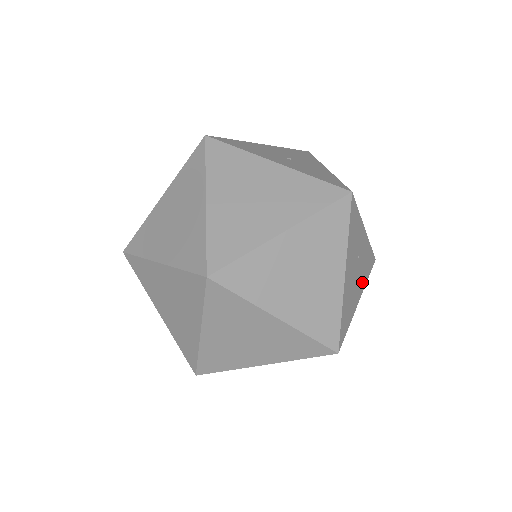
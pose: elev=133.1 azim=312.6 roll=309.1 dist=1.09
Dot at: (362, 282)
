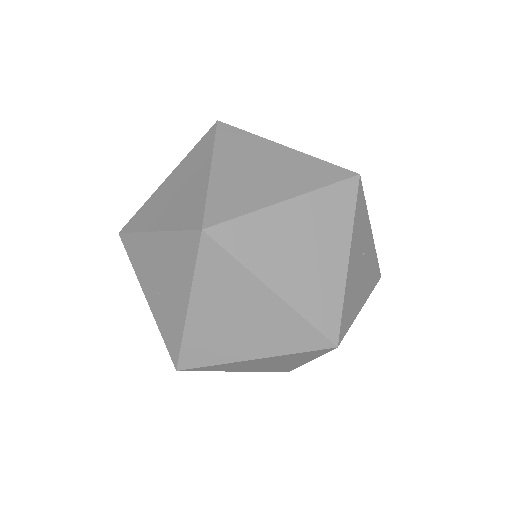
Dot at: (366, 288)
